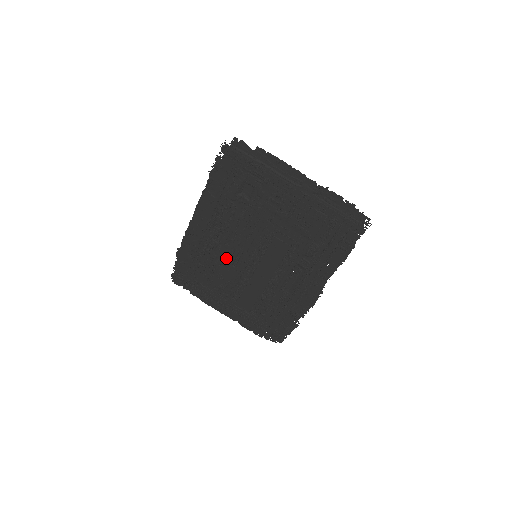
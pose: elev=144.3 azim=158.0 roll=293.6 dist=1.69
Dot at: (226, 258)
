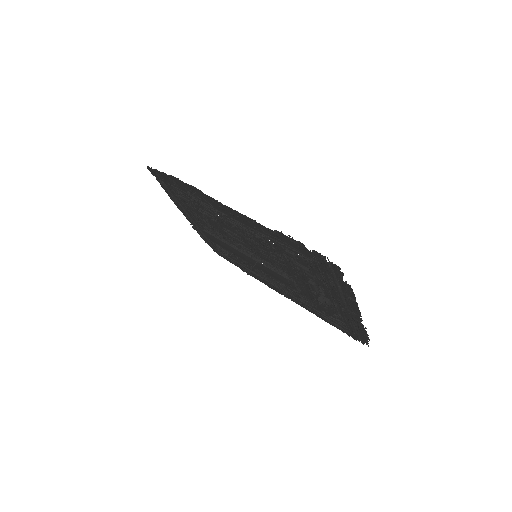
Dot at: (225, 227)
